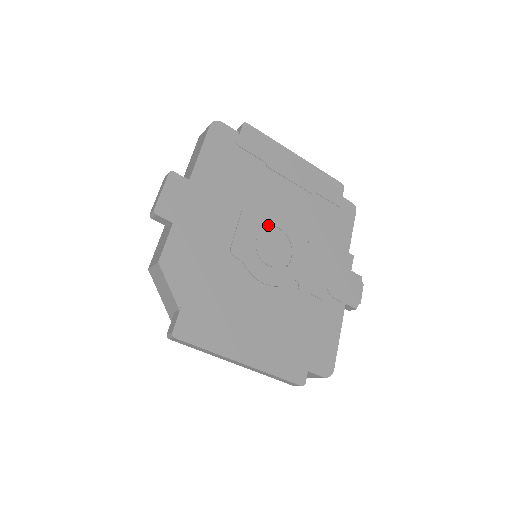
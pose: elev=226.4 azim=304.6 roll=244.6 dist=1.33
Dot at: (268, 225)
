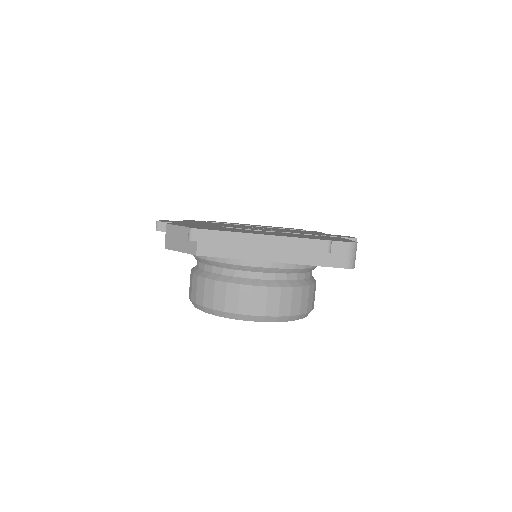
Dot at: occluded
